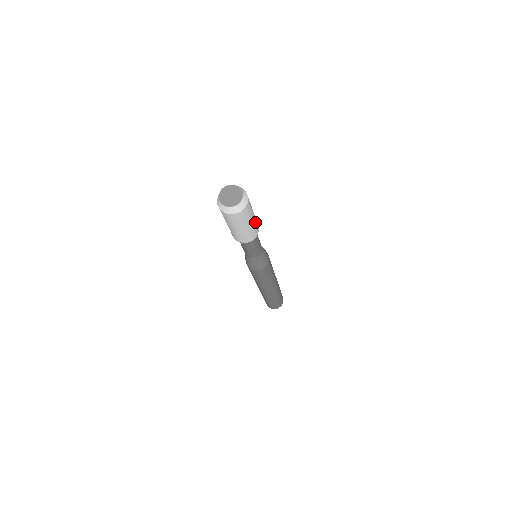
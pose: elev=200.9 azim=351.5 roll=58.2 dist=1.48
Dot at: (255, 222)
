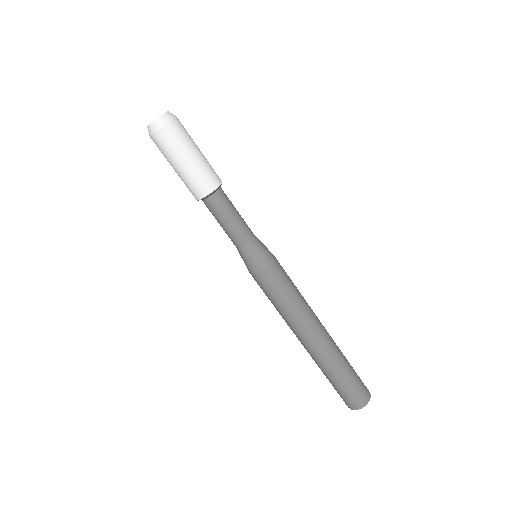
Dot at: (208, 162)
